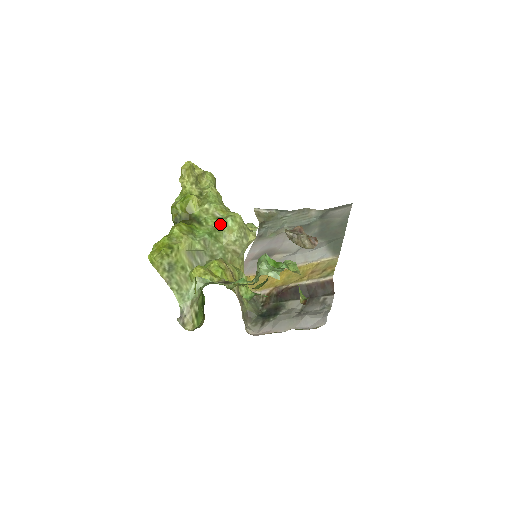
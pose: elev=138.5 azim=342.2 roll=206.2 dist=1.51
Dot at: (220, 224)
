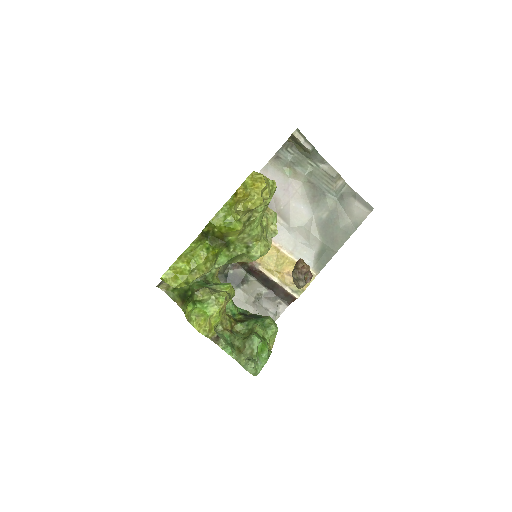
Dot at: (245, 254)
